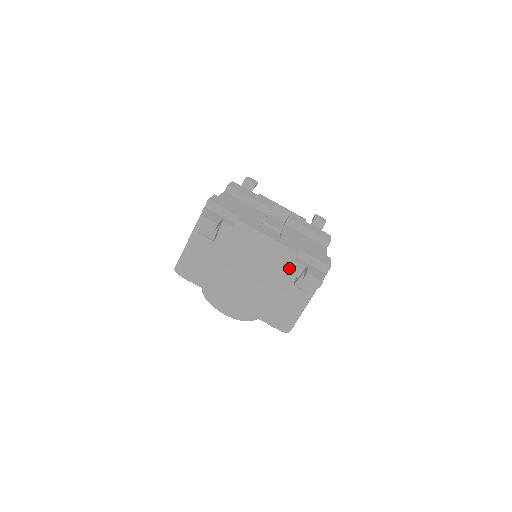
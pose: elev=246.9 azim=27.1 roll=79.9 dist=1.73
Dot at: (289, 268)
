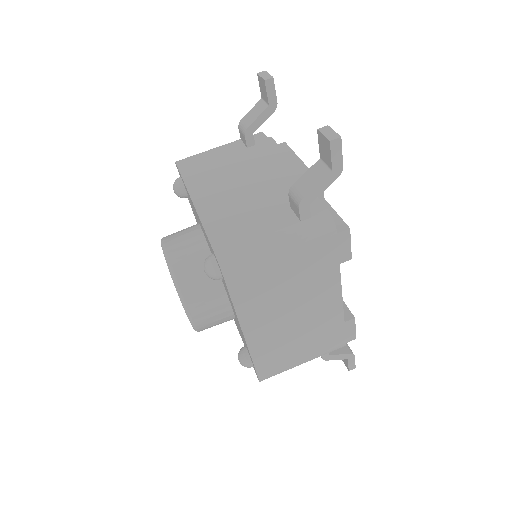
Dot at: occluded
